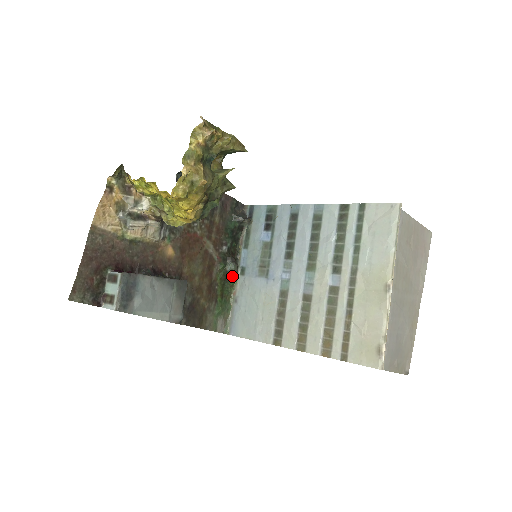
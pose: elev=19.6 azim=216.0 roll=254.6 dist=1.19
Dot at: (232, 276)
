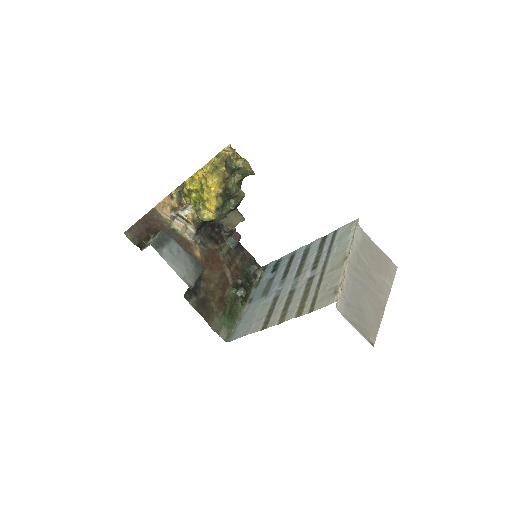
Dot at: (241, 301)
